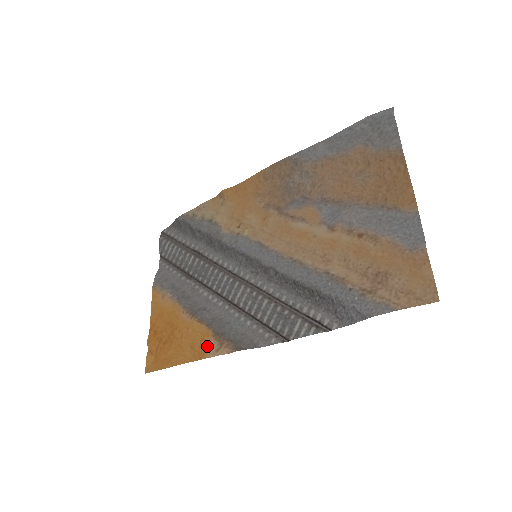
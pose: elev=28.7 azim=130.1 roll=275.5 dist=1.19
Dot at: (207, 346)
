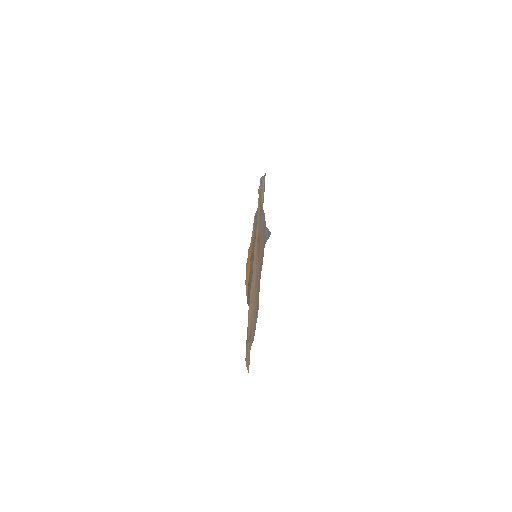
Dot at: occluded
